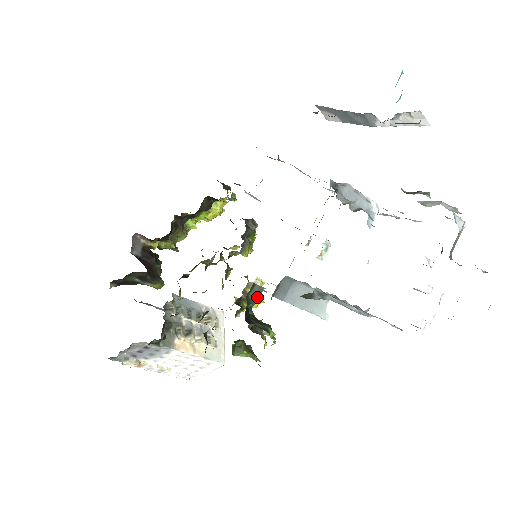
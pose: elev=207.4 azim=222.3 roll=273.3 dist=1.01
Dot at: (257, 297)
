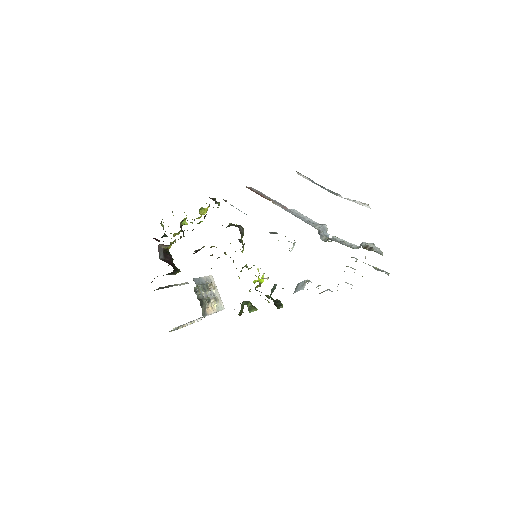
Dot at: (274, 289)
